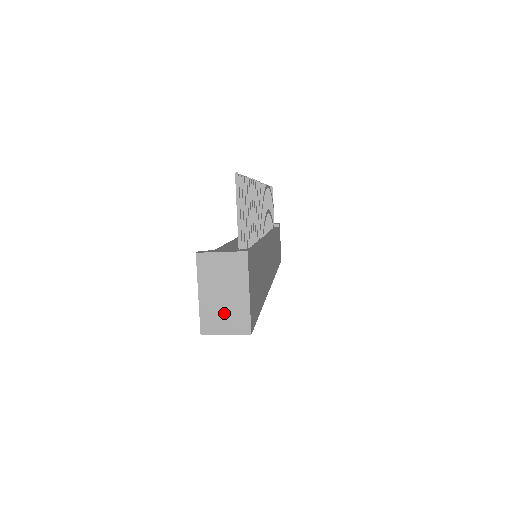
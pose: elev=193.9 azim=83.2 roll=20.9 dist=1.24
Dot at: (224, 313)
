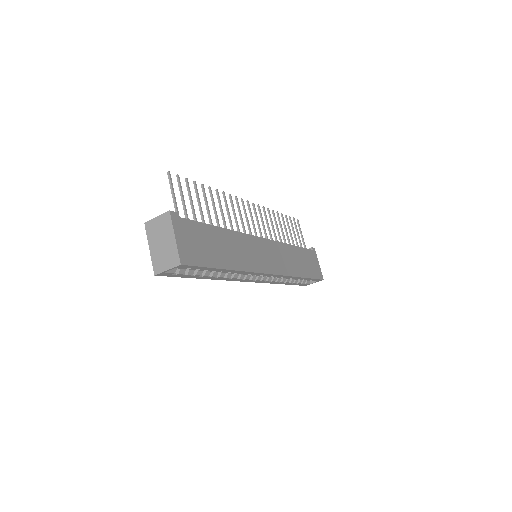
Dot at: (164, 256)
